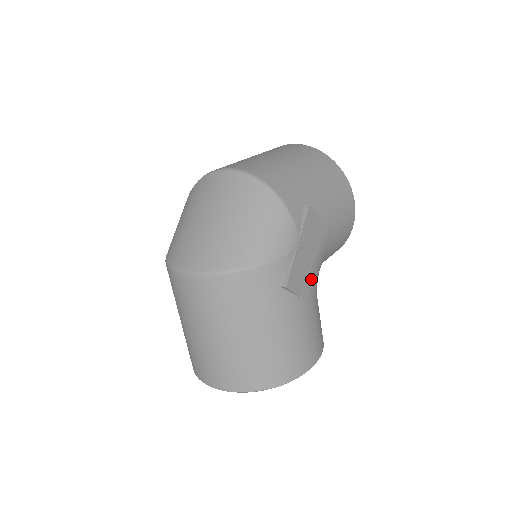
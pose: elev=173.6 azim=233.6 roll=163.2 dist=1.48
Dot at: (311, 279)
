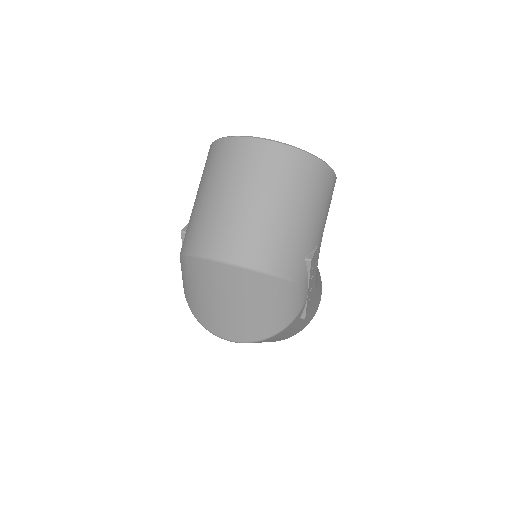
Dot at: (315, 282)
